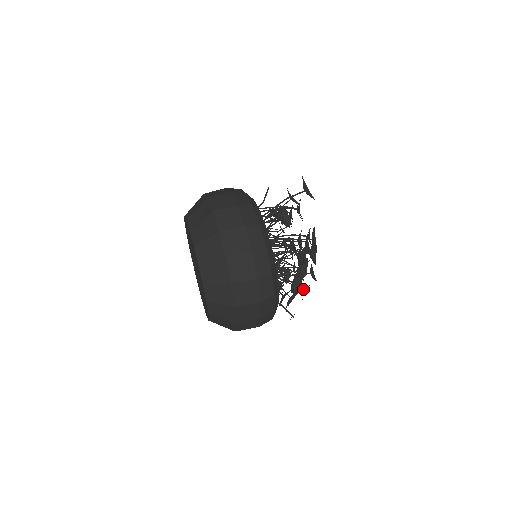
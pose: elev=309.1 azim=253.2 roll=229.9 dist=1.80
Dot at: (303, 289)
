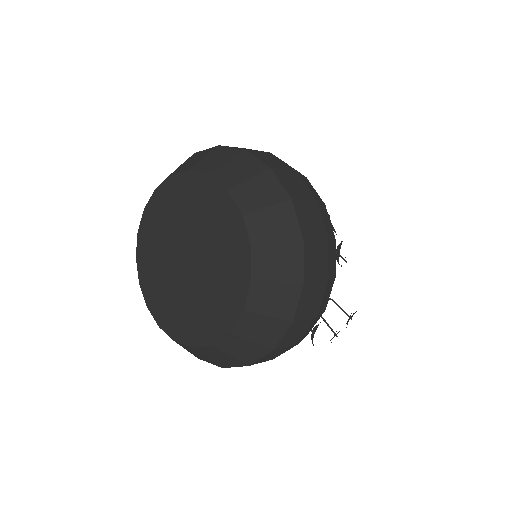
Dot at: (340, 256)
